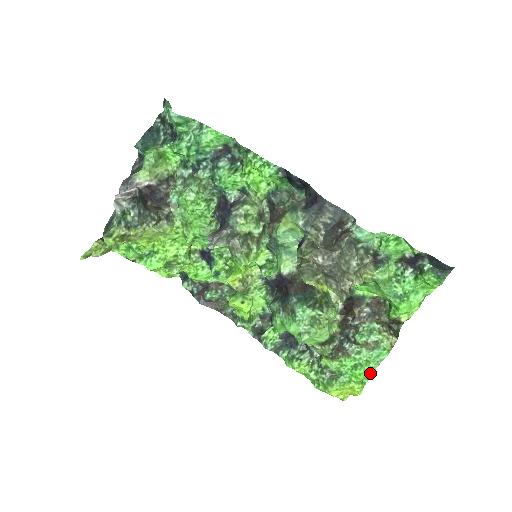
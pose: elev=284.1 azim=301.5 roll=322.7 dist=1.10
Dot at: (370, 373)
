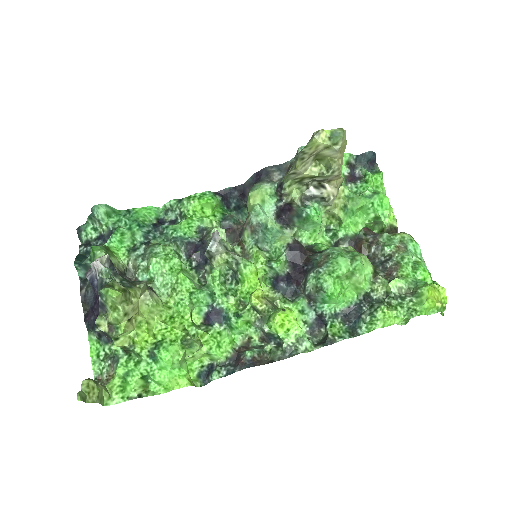
Dot at: (429, 273)
